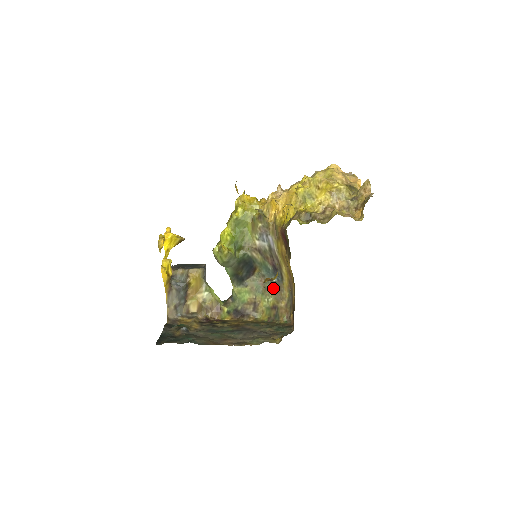
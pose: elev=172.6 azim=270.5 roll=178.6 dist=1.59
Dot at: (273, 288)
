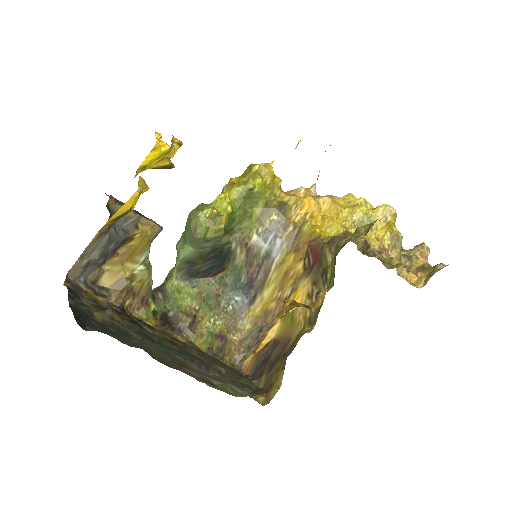
Dot at: (229, 308)
